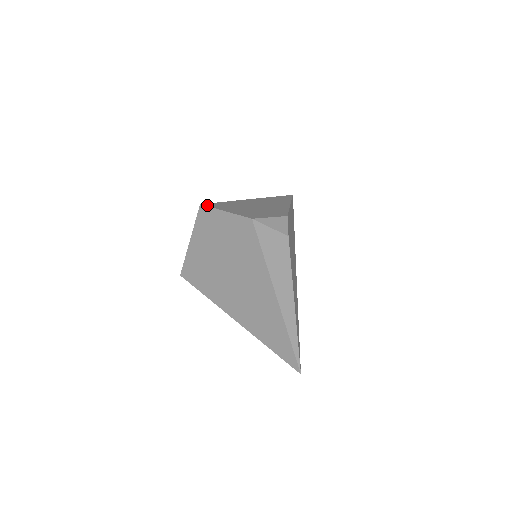
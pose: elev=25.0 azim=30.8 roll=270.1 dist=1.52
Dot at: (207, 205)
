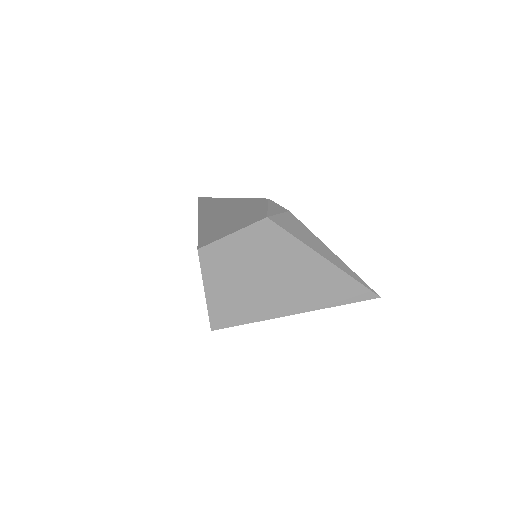
Dot at: (205, 244)
